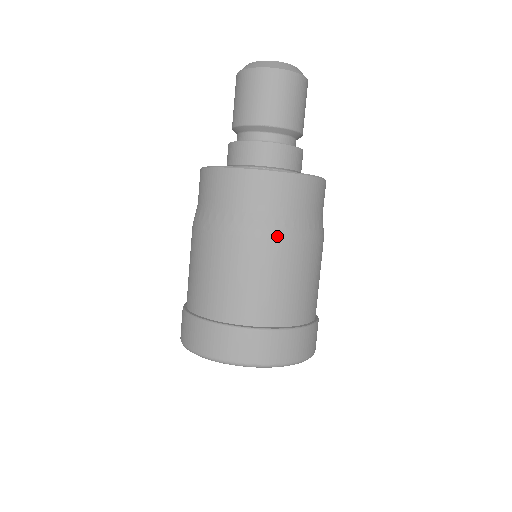
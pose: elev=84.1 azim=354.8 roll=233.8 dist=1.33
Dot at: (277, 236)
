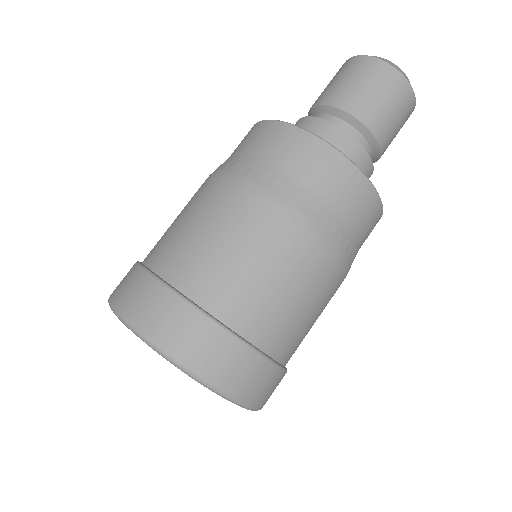
Dot at: (346, 272)
